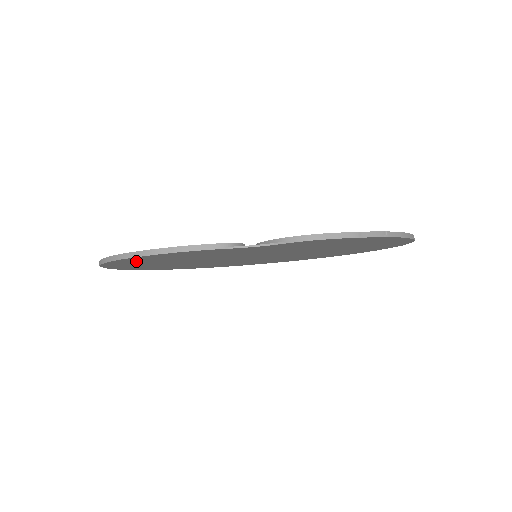
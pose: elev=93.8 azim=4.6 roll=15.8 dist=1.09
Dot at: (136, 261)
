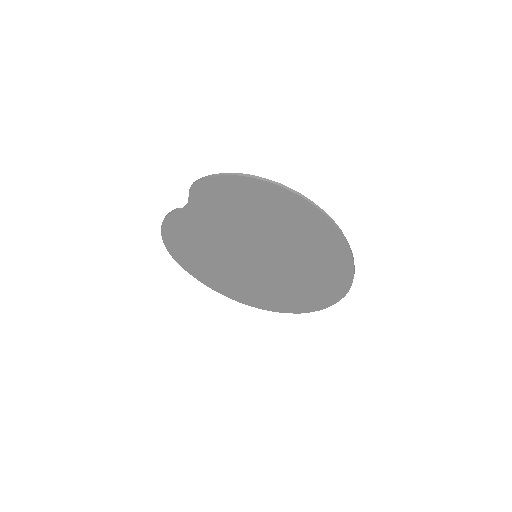
Dot at: (180, 250)
